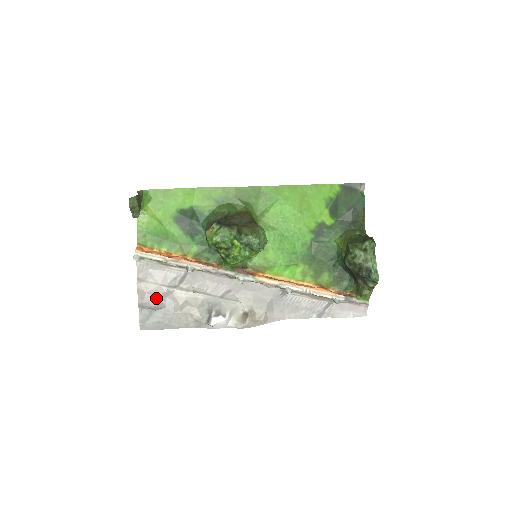
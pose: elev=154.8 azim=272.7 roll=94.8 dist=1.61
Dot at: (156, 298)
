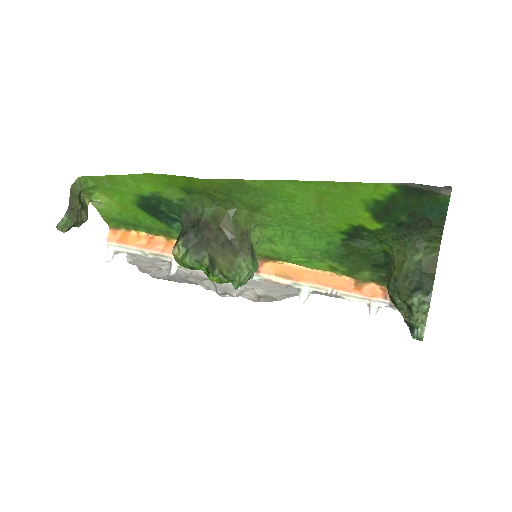
Dot at: (155, 271)
